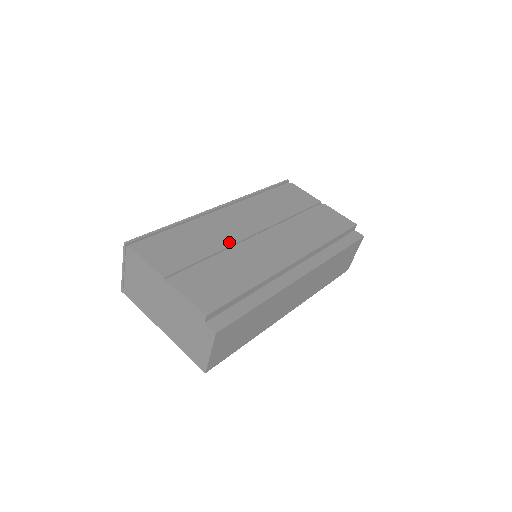
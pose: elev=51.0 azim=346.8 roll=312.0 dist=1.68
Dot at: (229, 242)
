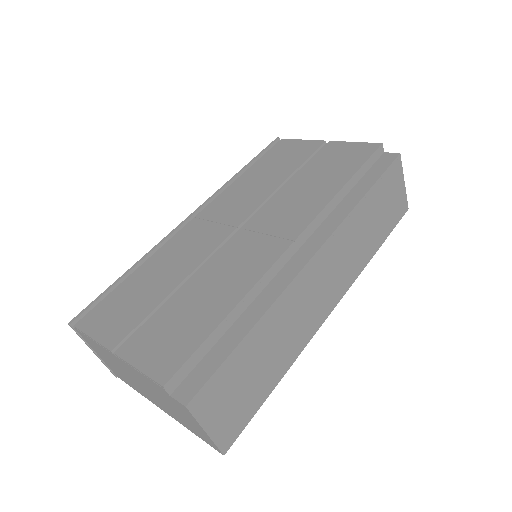
Dot at: (199, 258)
